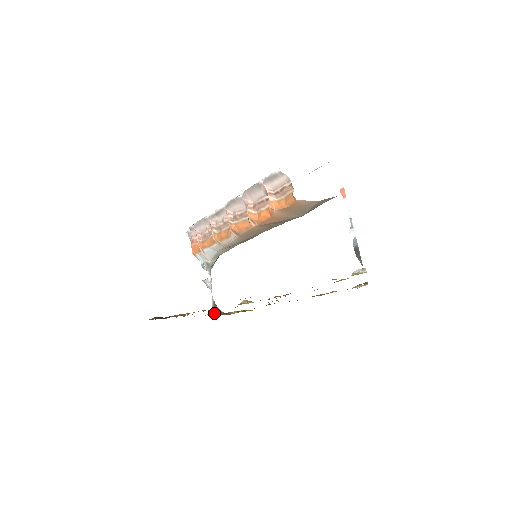
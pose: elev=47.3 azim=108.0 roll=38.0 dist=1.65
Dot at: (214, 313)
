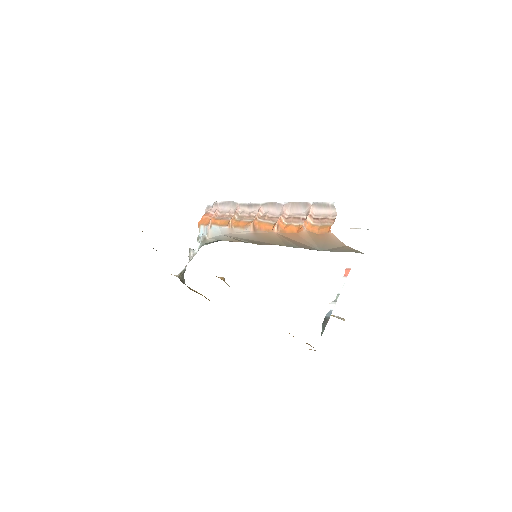
Dot at: (179, 278)
